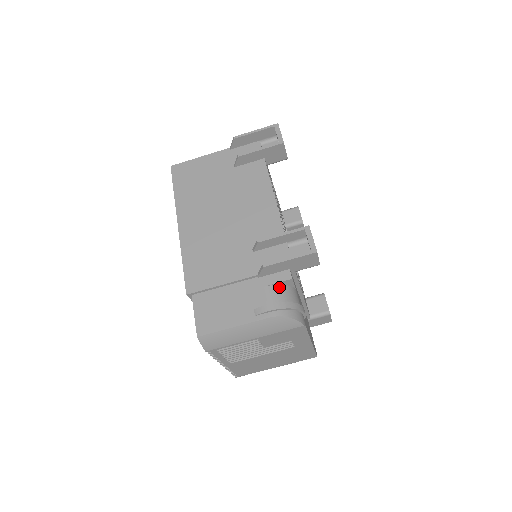
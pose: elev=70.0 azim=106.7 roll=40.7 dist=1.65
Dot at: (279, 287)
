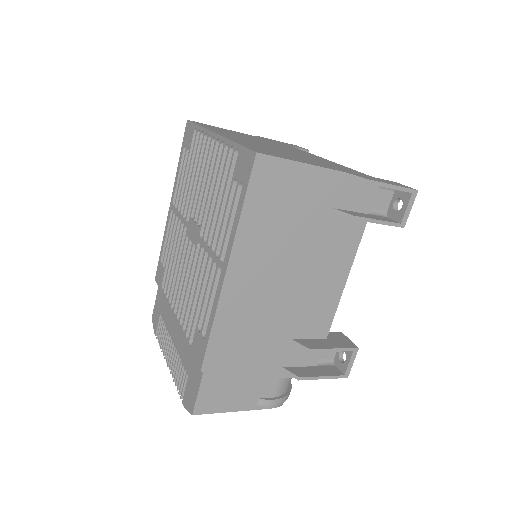
Dot at: (290, 378)
